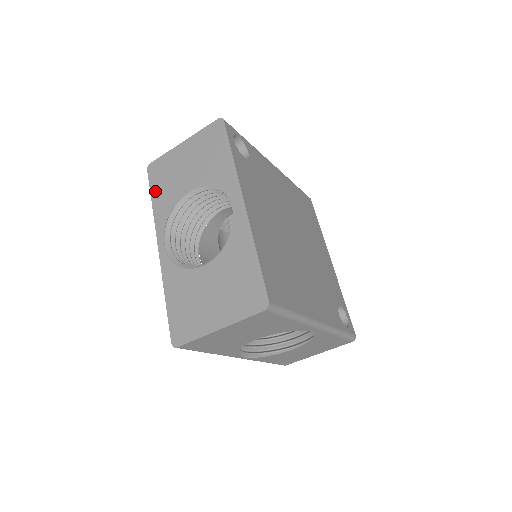
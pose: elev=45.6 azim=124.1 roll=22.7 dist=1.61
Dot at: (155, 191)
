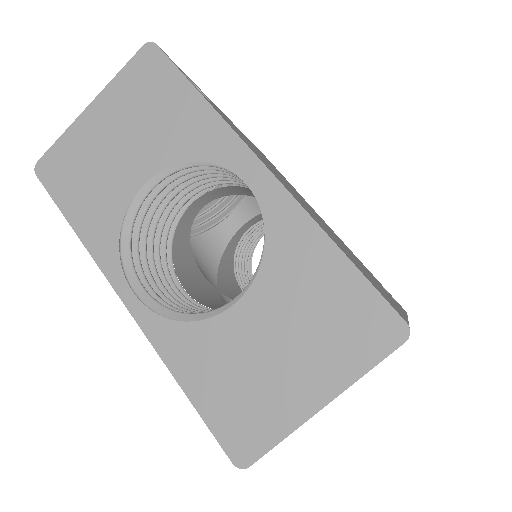
Dot at: (70, 206)
